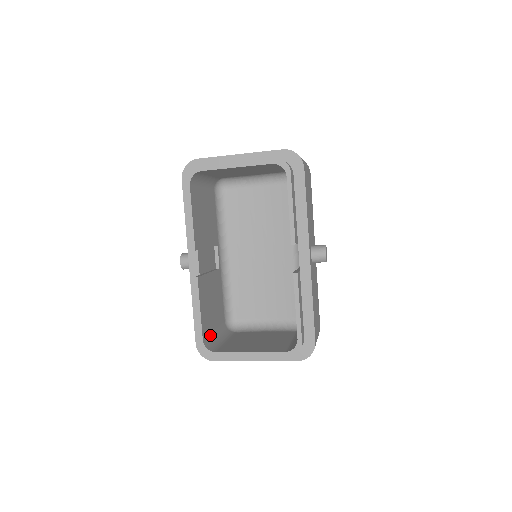
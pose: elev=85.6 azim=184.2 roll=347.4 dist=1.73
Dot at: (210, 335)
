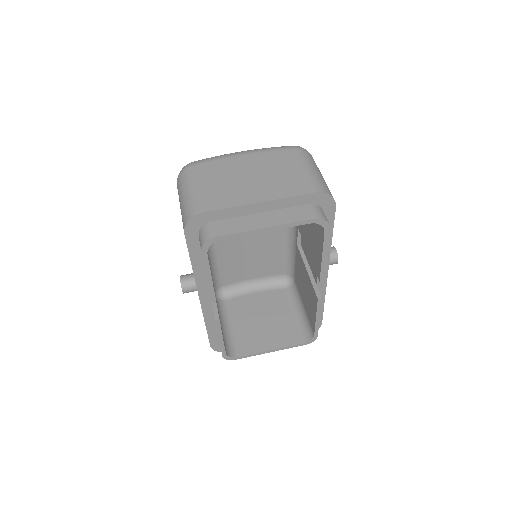
Dot at: occluded
